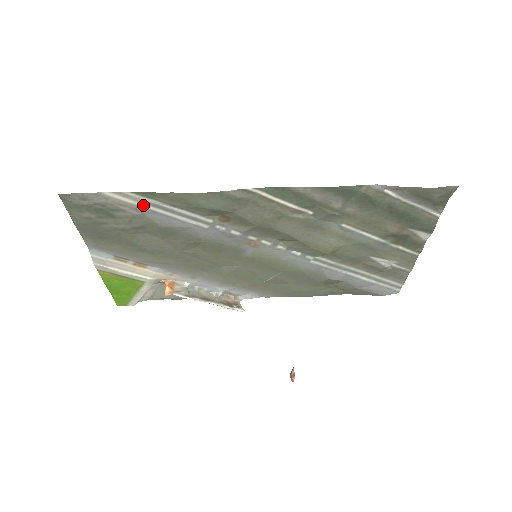
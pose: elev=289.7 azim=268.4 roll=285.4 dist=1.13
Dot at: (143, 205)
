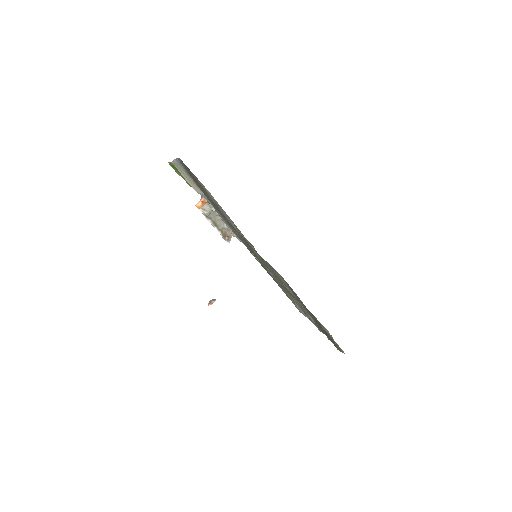
Dot at: (220, 206)
